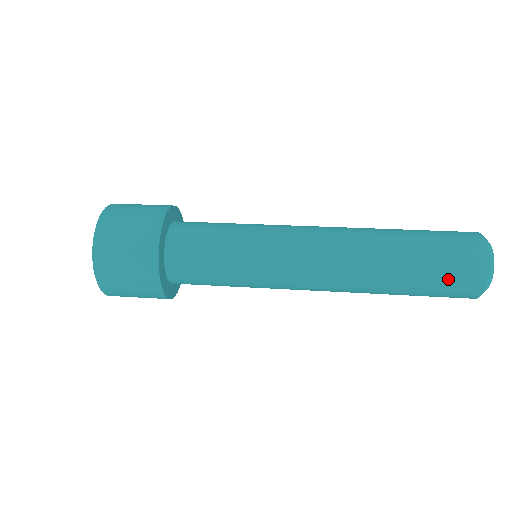
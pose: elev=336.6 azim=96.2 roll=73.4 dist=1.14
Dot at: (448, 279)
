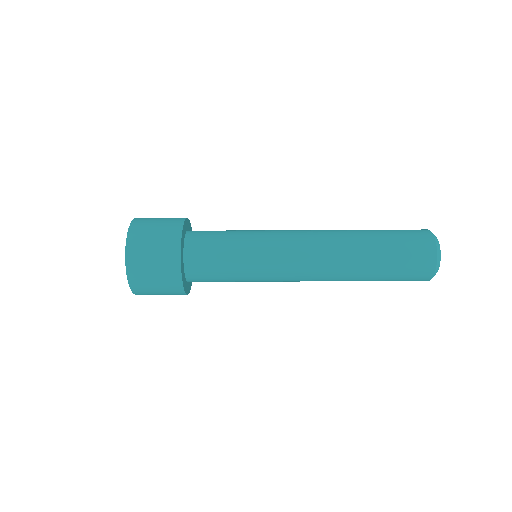
Dot at: (408, 251)
